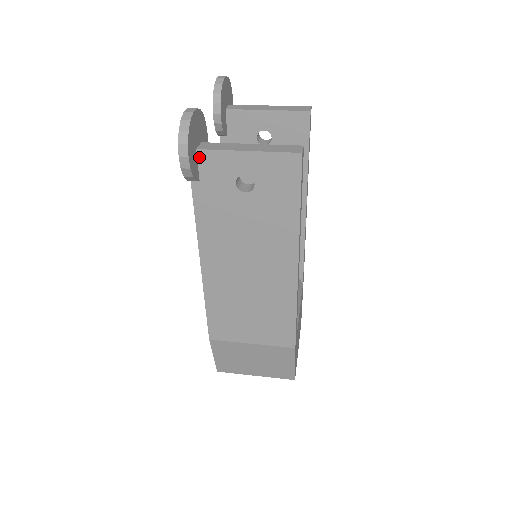
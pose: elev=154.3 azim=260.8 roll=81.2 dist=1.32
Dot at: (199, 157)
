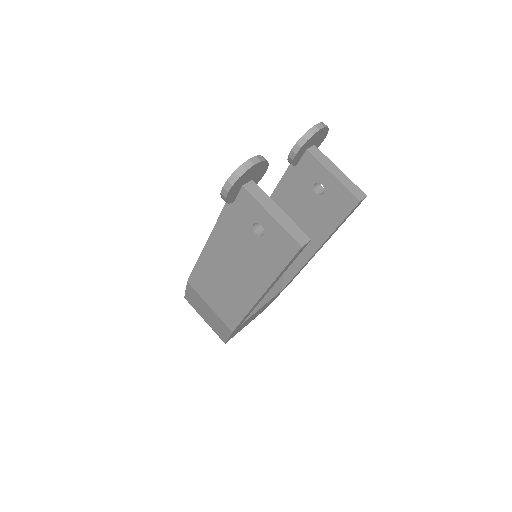
Dot at: (241, 191)
